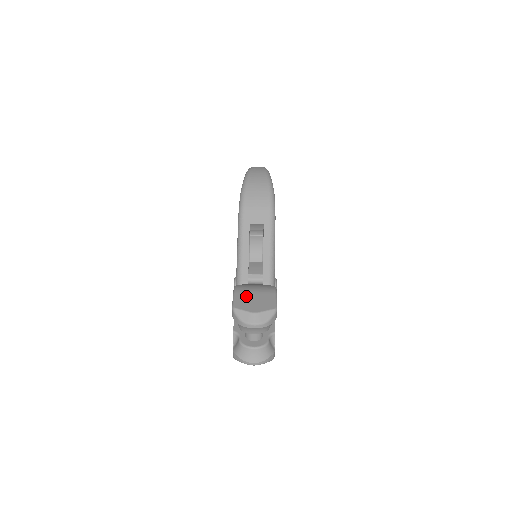
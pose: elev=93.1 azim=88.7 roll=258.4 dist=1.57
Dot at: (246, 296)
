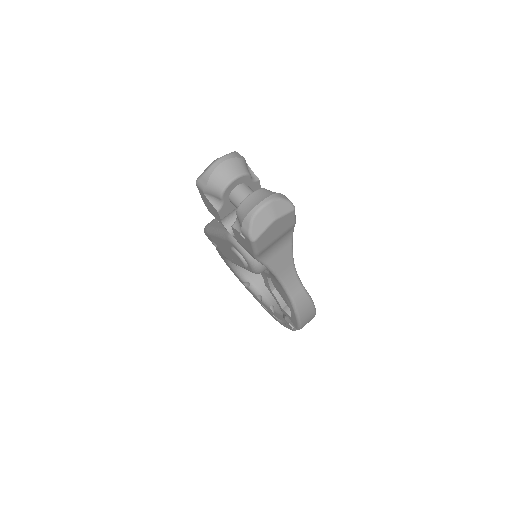
Dot at: occluded
